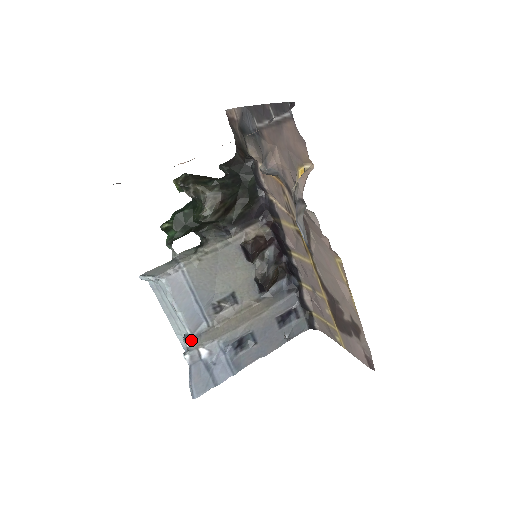
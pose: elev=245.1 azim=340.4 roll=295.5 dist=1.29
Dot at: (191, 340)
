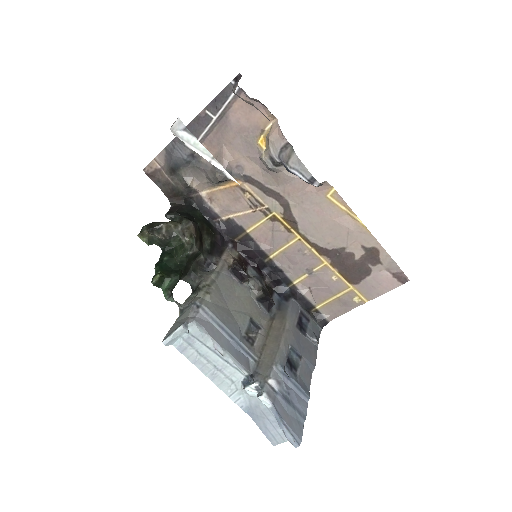
Dot at: (254, 379)
